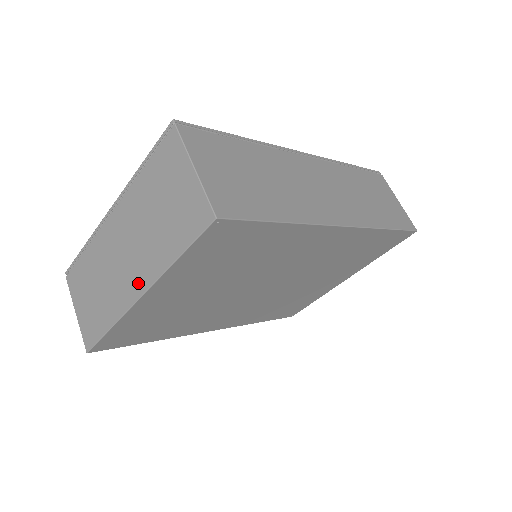
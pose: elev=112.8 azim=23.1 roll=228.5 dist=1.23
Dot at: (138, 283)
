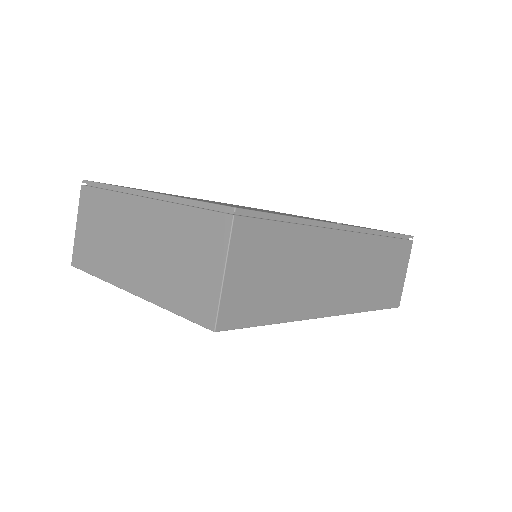
Dot at: (134, 281)
